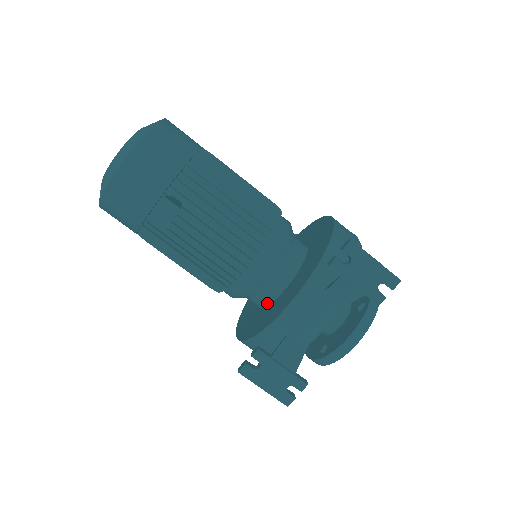
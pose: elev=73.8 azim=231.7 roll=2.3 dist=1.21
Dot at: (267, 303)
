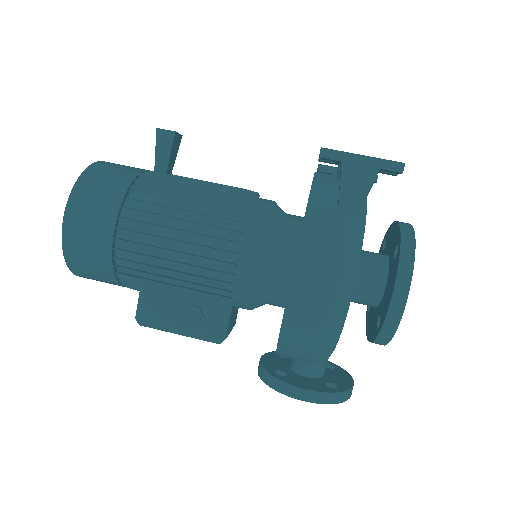
Dot at: (299, 228)
